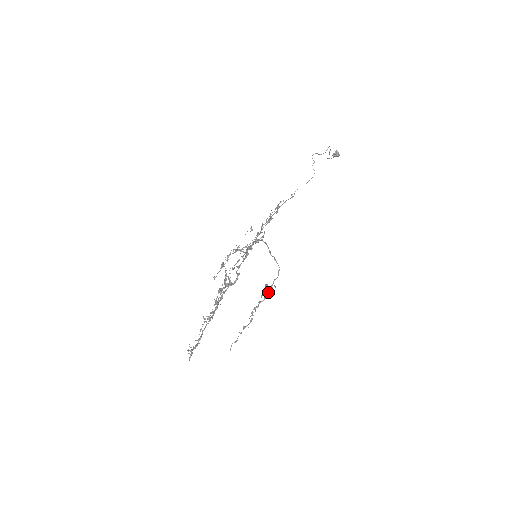
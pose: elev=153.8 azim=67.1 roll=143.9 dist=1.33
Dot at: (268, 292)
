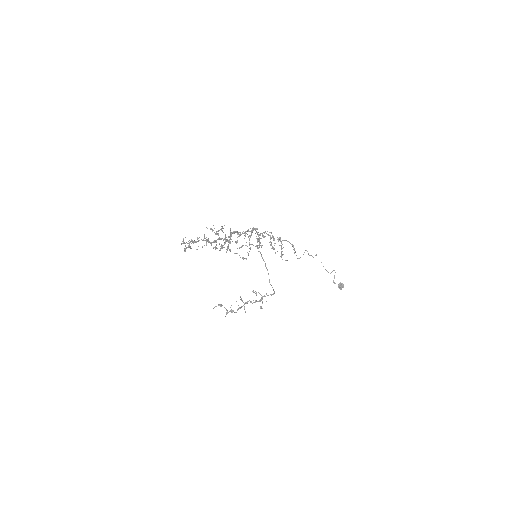
Dot at: (260, 300)
